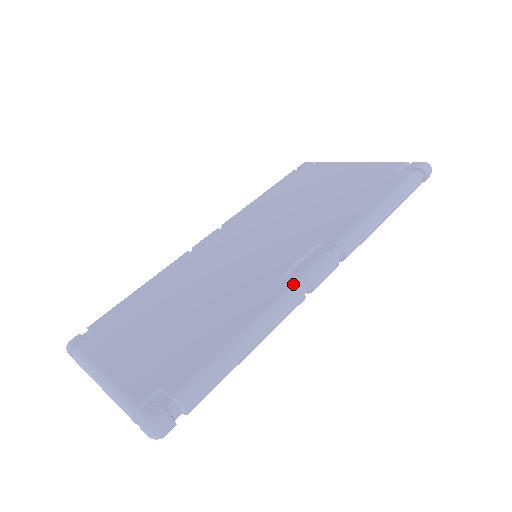
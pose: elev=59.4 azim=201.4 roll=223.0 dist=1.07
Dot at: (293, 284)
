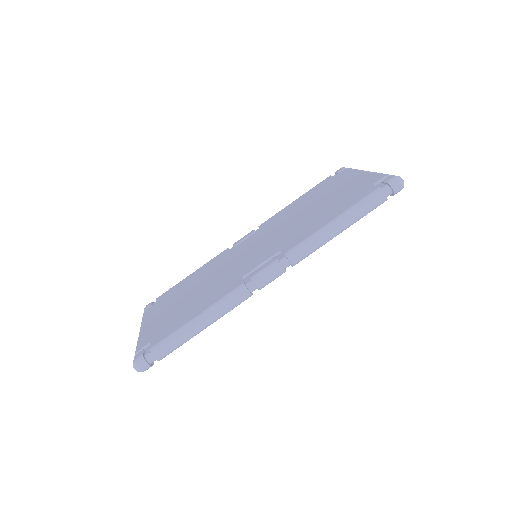
Dot at: (242, 283)
